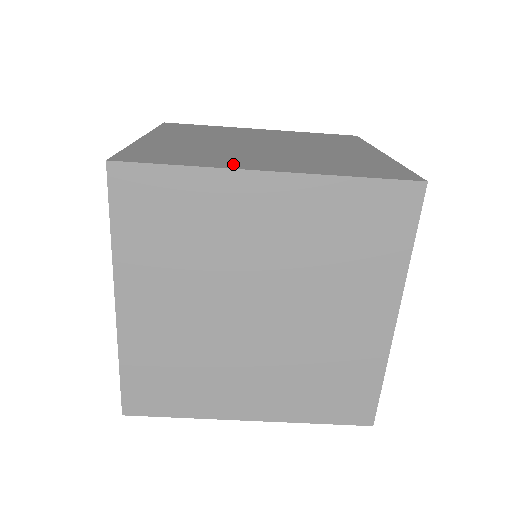
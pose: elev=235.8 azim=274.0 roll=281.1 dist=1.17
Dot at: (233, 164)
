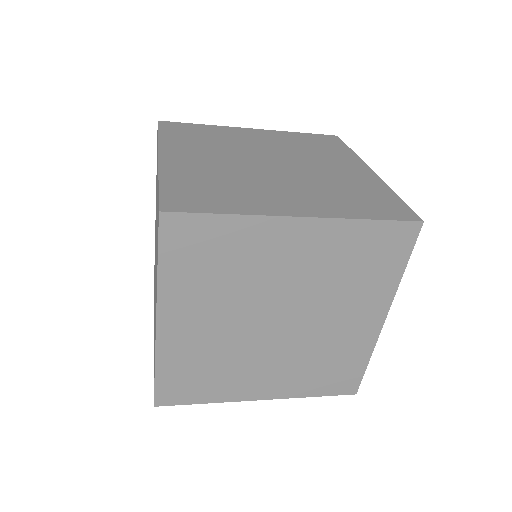
Dot at: (267, 207)
